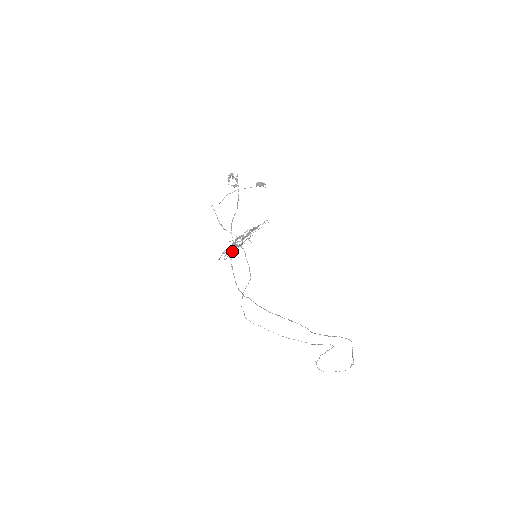
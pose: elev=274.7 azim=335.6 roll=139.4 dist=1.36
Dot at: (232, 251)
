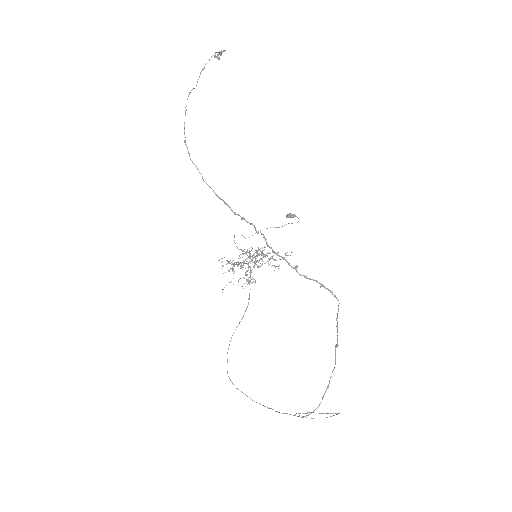
Dot at: (190, 92)
